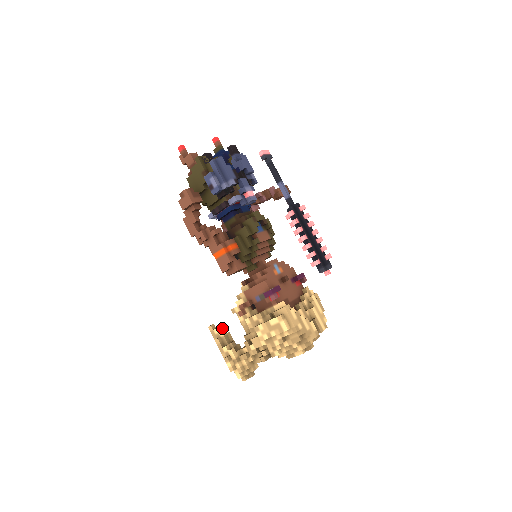
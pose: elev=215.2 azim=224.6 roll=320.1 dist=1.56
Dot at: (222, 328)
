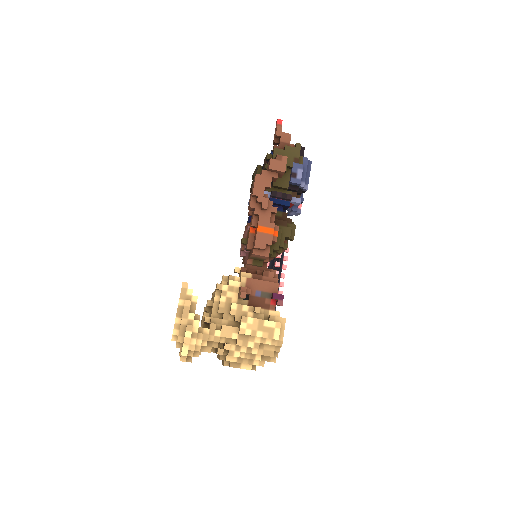
Dot at: occluded
